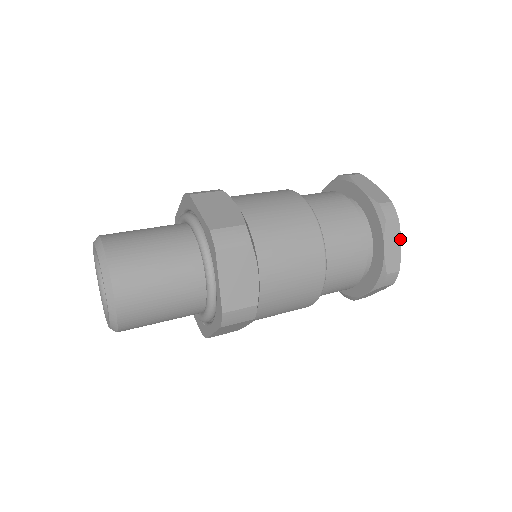
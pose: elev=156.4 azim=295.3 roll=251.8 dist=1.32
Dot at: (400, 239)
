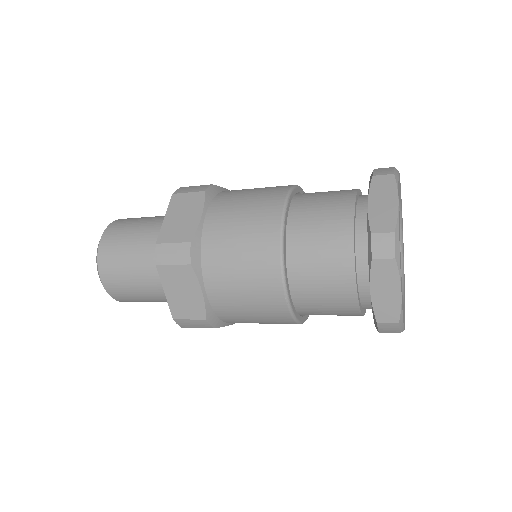
Dot at: (397, 196)
